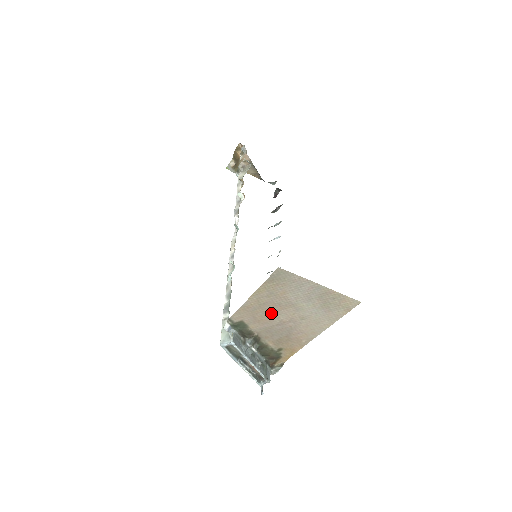
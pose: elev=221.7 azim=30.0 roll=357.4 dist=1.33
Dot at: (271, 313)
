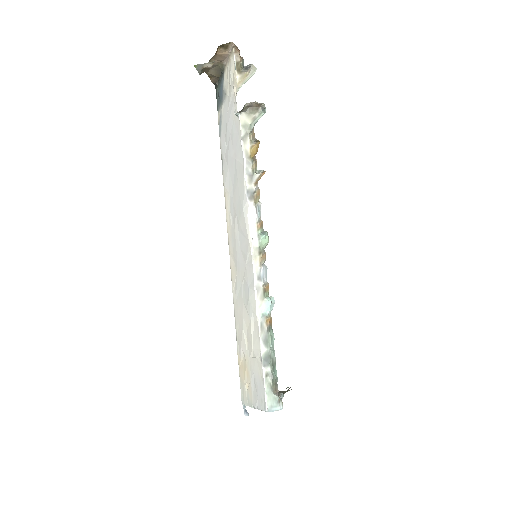
Dot at: occluded
